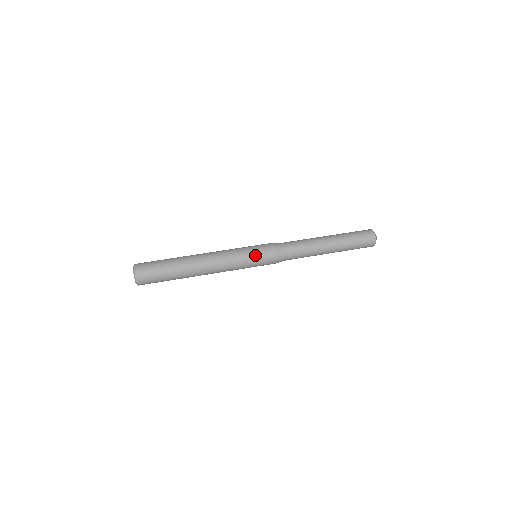
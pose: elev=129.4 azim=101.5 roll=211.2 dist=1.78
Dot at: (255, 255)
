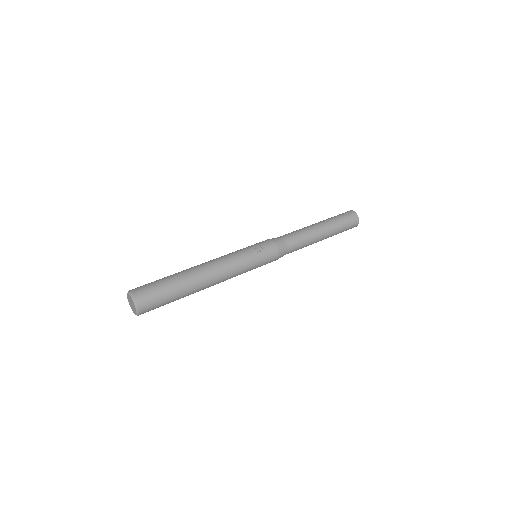
Dot at: (257, 251)
